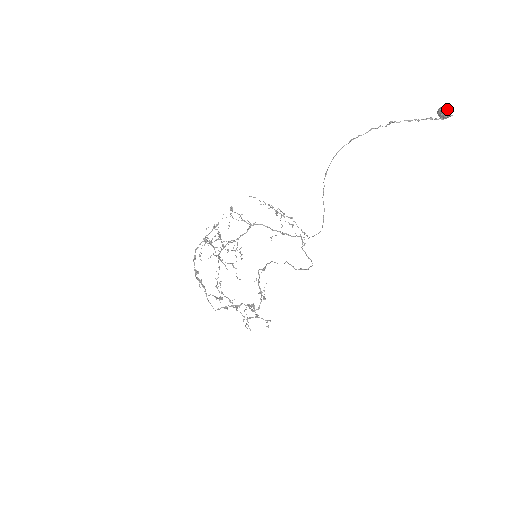
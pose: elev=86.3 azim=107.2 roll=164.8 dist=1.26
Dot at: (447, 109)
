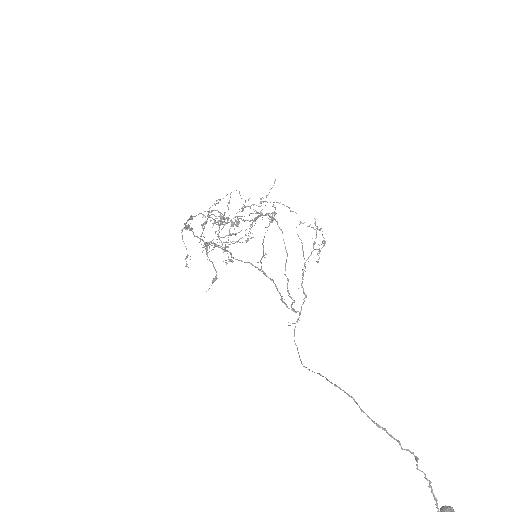
Dot at: out of frame
